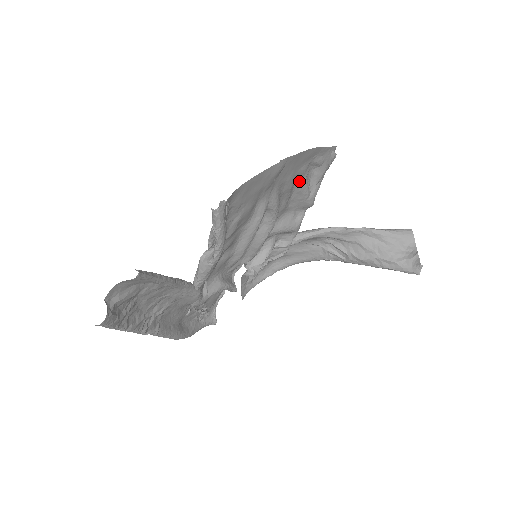
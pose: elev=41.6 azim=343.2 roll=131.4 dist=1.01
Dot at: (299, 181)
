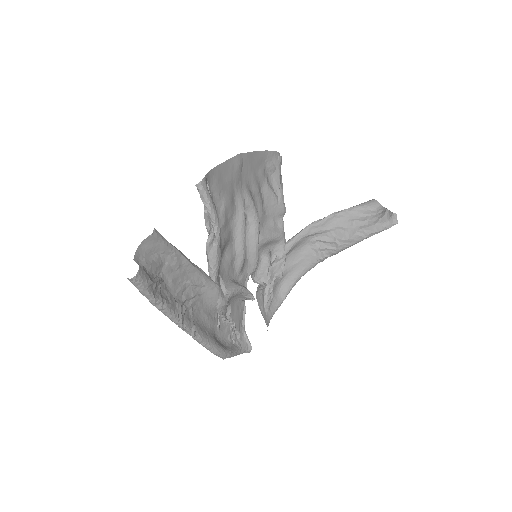
Dot at: (263, 186)
